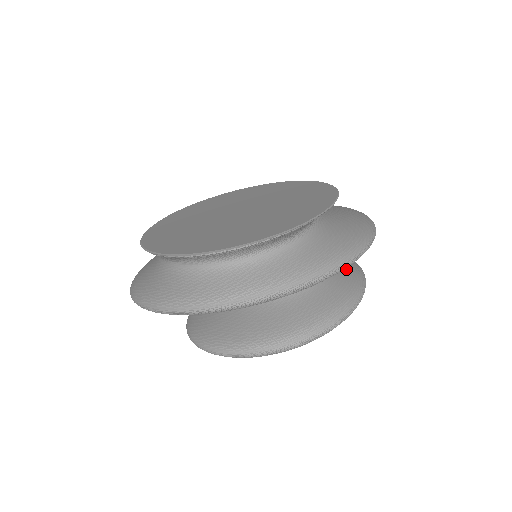
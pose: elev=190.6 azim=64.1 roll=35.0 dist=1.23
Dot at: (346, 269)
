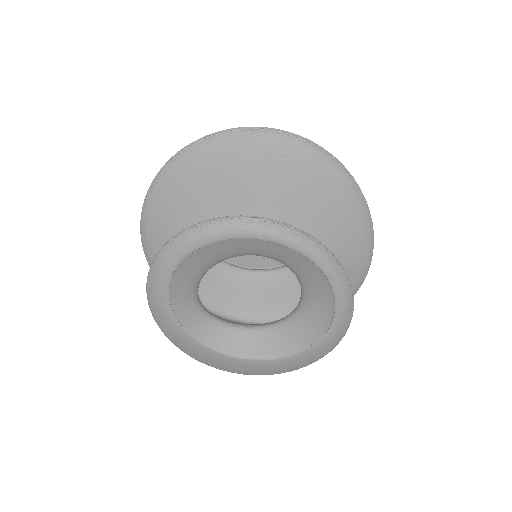
Dot at: (320, 328)
